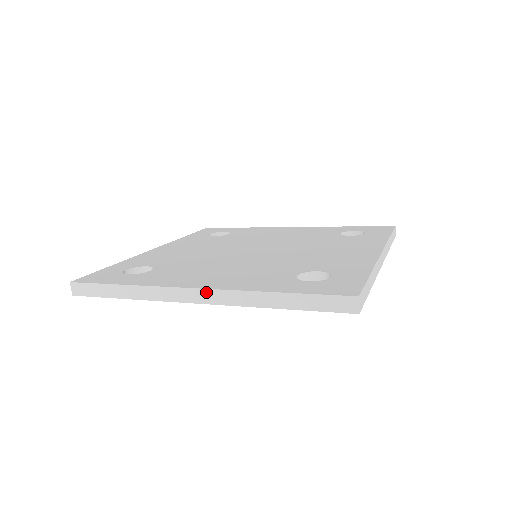
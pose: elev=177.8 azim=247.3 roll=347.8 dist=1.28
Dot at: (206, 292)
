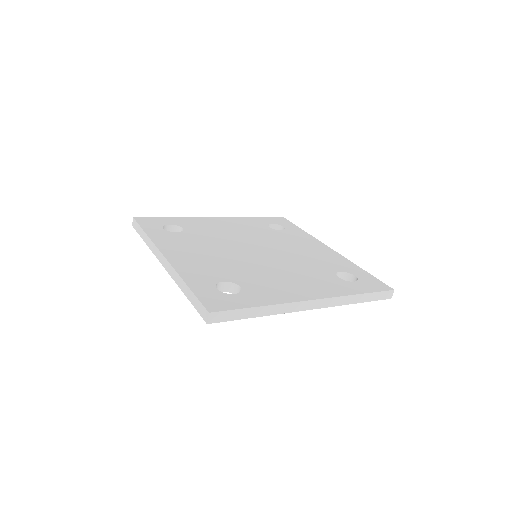
Dot at: (321, 301)
